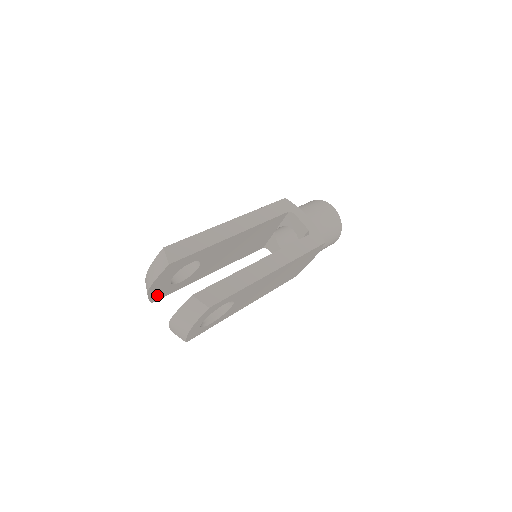
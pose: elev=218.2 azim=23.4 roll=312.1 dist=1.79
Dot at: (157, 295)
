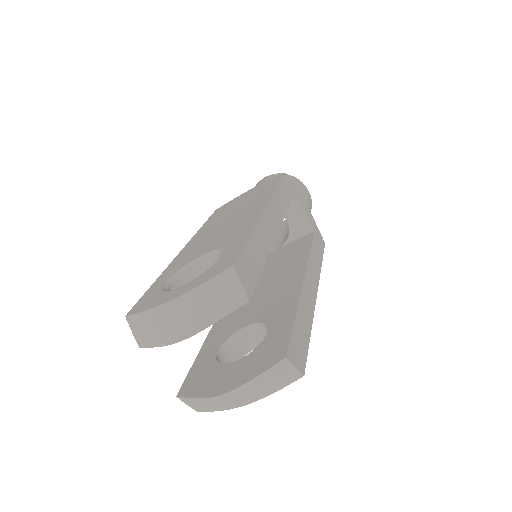
Dot at: occluded
